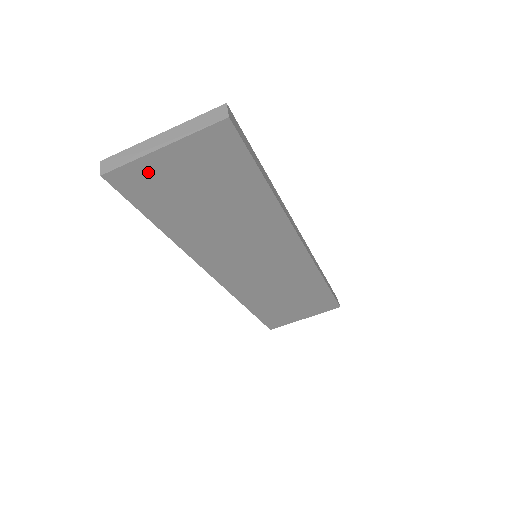
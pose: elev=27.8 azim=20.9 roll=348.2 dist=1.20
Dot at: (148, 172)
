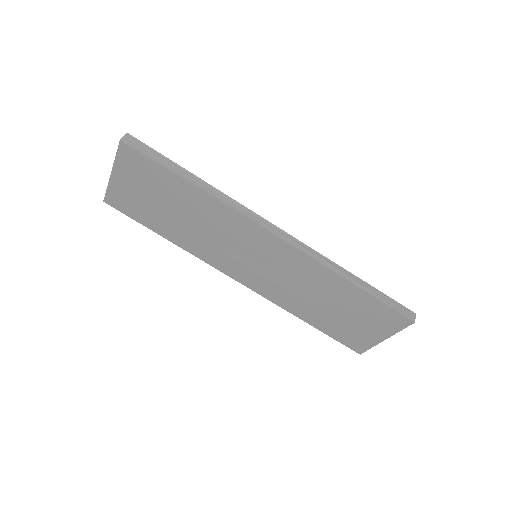
Dot at: (120, 193)
